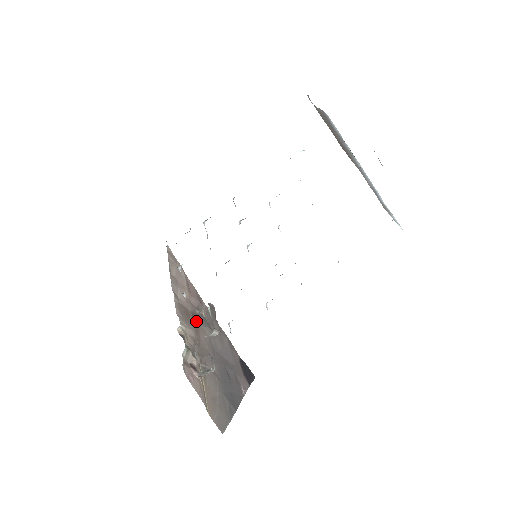
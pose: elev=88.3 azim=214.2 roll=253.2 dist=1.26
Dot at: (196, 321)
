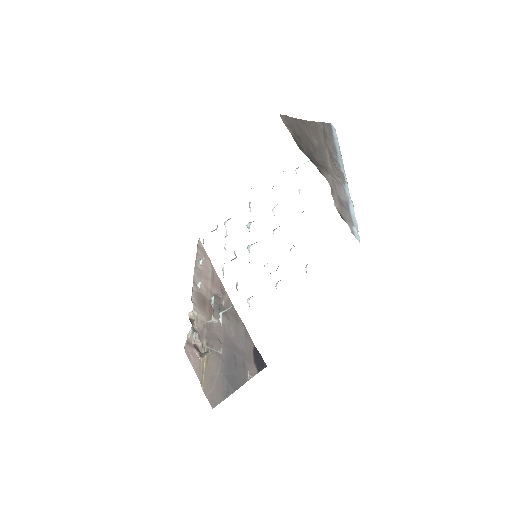
Dot at: occluded
